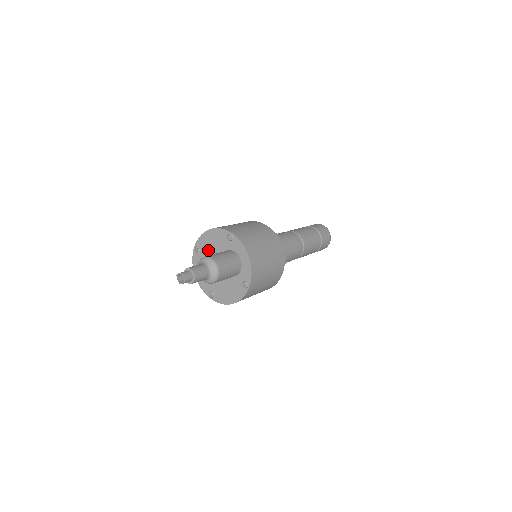
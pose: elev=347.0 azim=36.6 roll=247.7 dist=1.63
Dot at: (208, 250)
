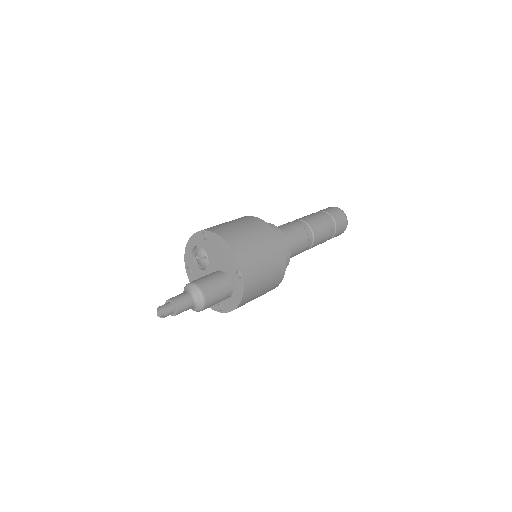
Dot at: (213, 250)
